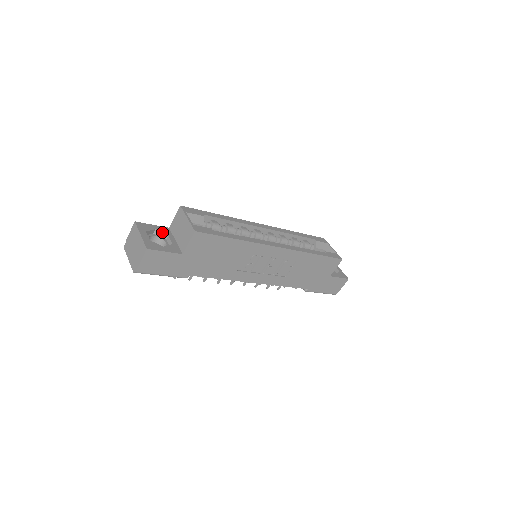
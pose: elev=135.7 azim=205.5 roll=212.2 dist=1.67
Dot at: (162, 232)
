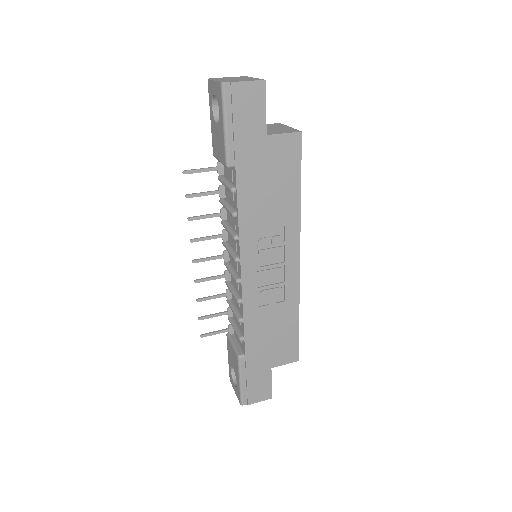
Dot at: occluded
